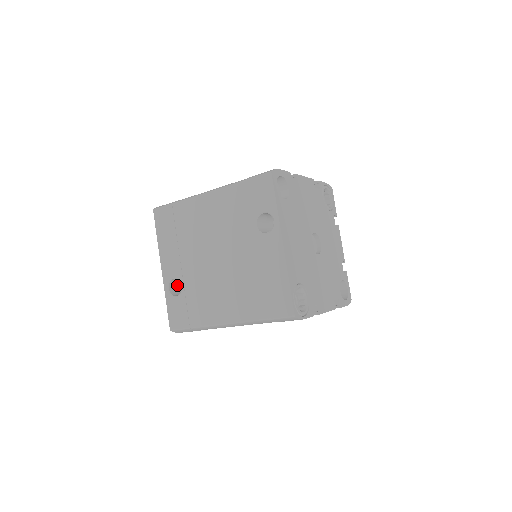
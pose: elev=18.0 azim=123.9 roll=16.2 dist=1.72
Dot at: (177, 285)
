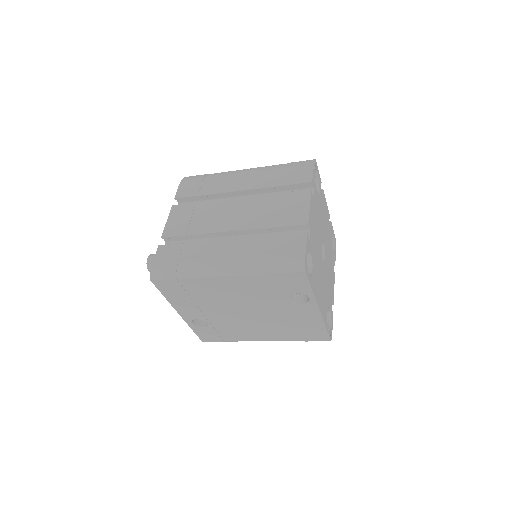
Dot at: occluded
